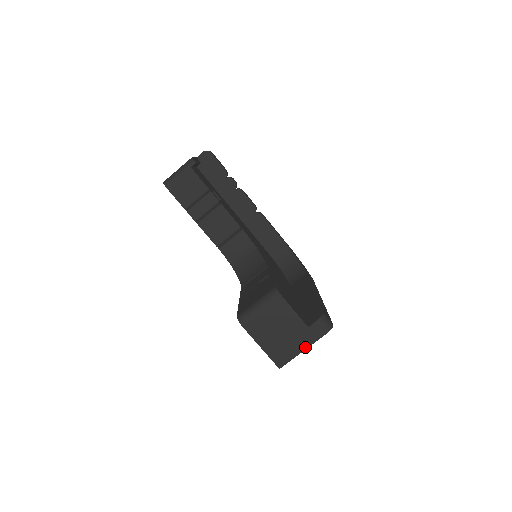
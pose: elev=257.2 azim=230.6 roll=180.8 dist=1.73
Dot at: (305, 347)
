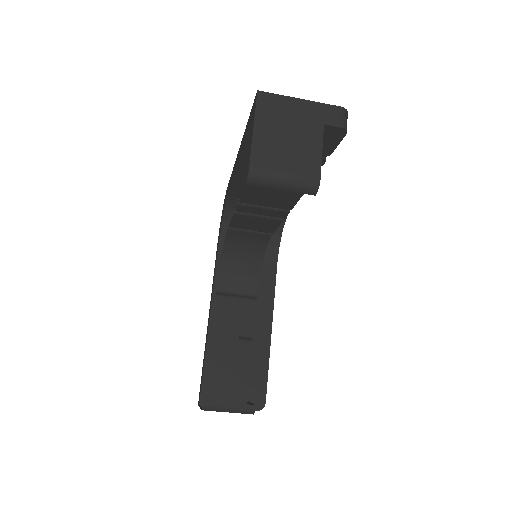
Dot at: occluded
